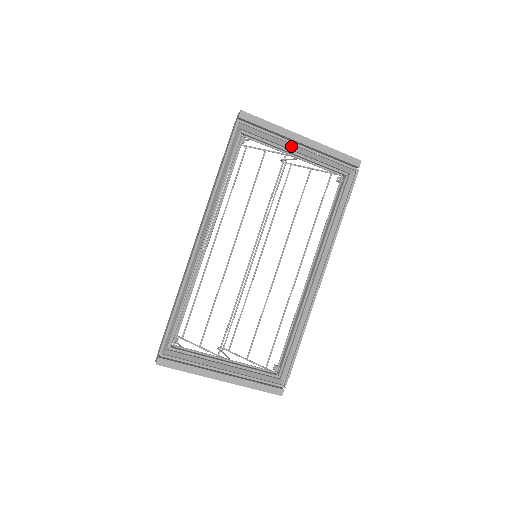
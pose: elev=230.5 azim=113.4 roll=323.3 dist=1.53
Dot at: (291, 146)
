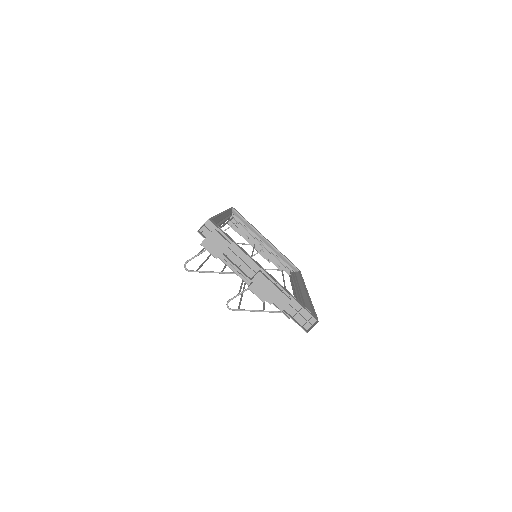
Dot at: (261, 237)
